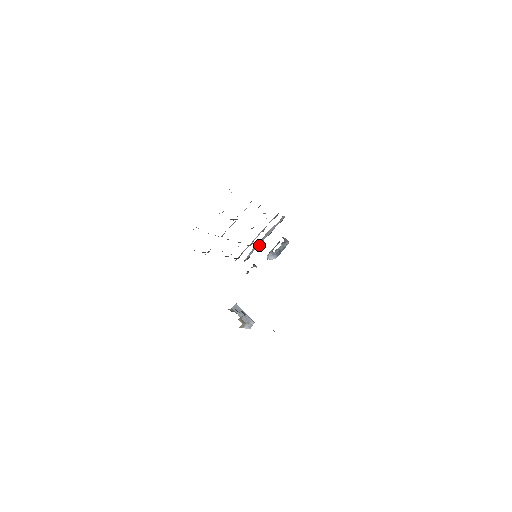
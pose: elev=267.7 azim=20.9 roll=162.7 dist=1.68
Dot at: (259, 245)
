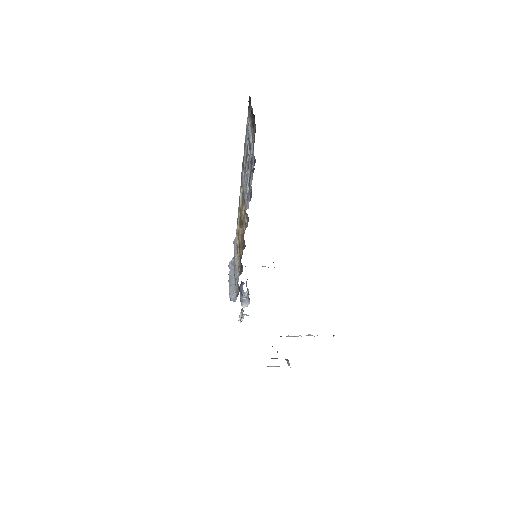
Dot at: occluded
